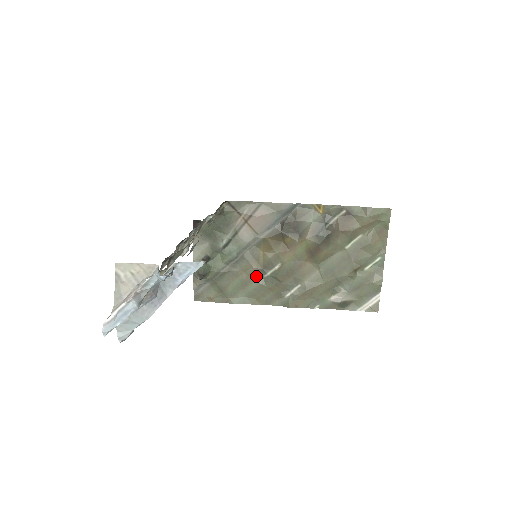
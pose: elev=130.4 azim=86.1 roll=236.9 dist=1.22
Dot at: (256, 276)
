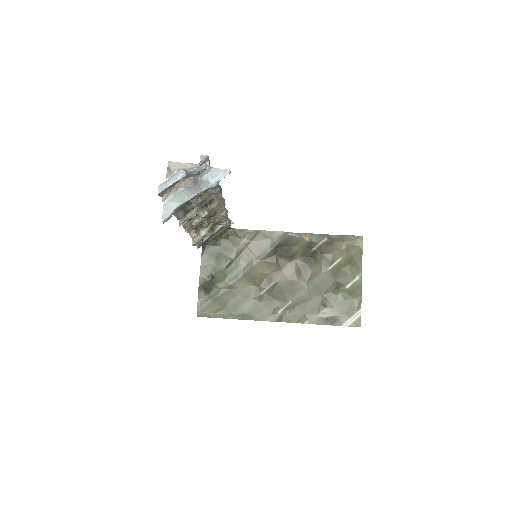
Dot at: (253, 293)
